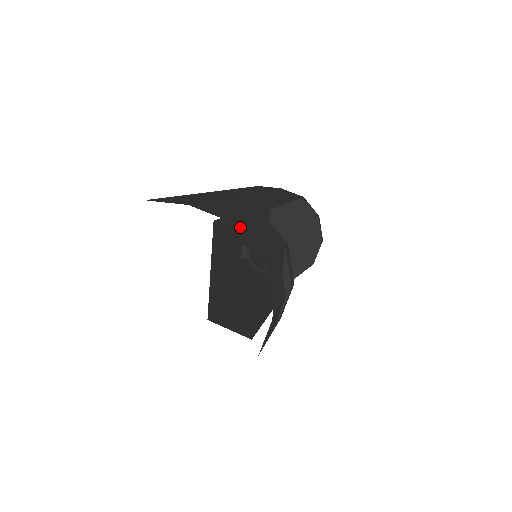
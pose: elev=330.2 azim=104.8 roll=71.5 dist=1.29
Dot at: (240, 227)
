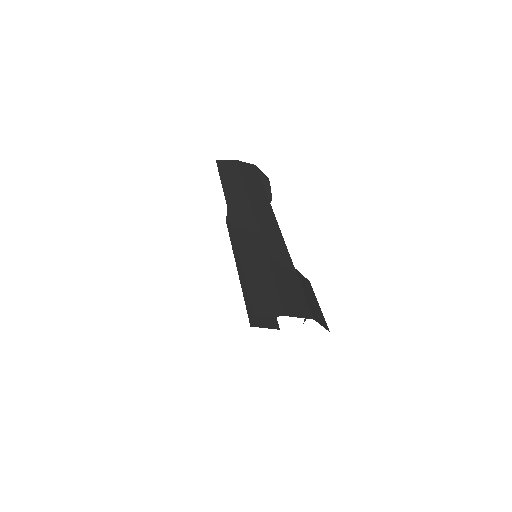
Dot at: (315, 318)
